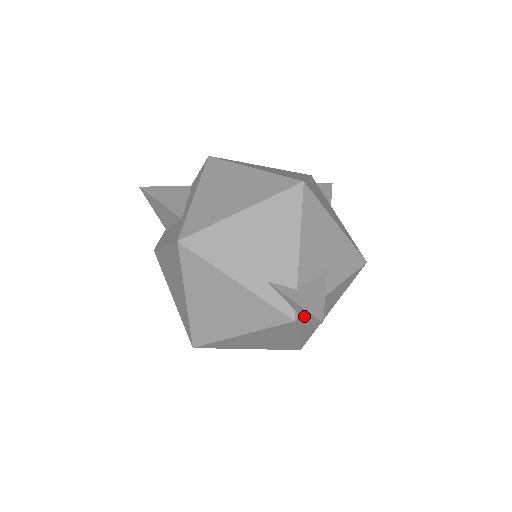
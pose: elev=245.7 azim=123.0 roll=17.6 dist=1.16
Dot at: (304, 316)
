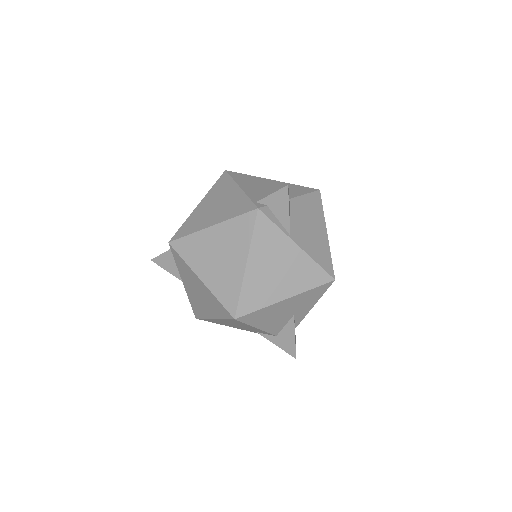
Dot at: occluded
